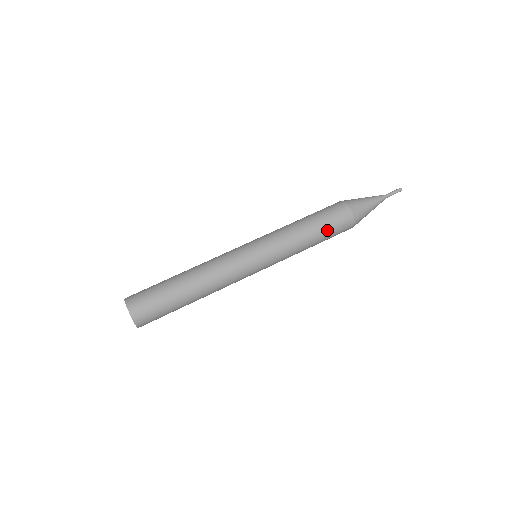
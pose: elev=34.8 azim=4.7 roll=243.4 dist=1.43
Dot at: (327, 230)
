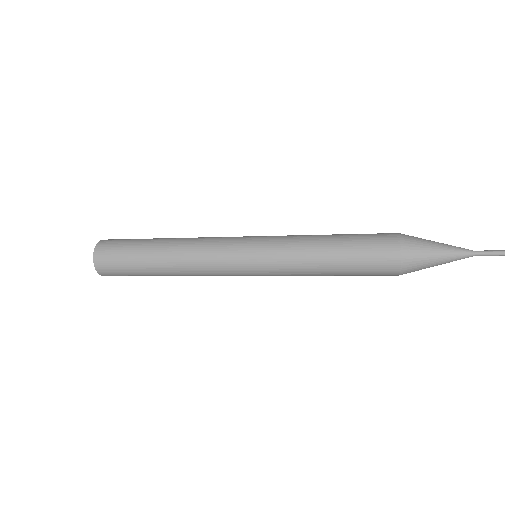
Dot at: (354, 267)
